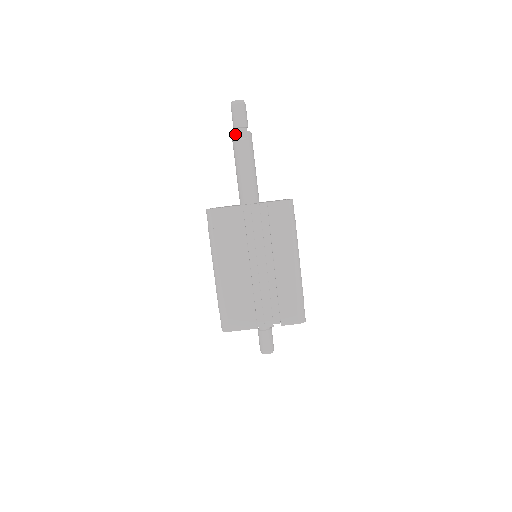
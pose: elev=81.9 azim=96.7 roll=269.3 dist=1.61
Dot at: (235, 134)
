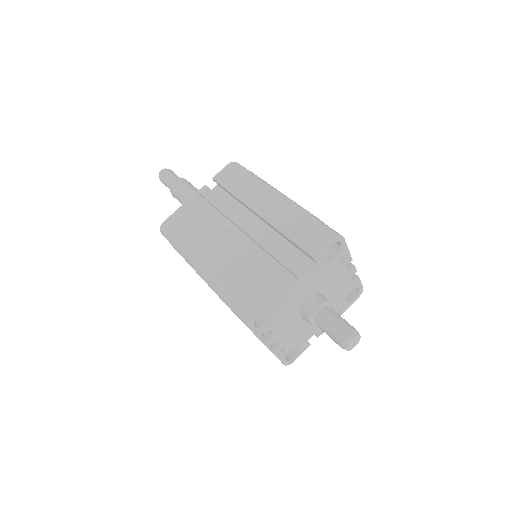
Dot at: (171, 187)
